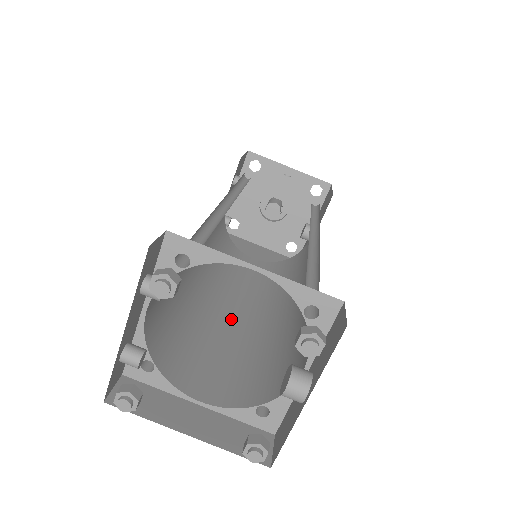
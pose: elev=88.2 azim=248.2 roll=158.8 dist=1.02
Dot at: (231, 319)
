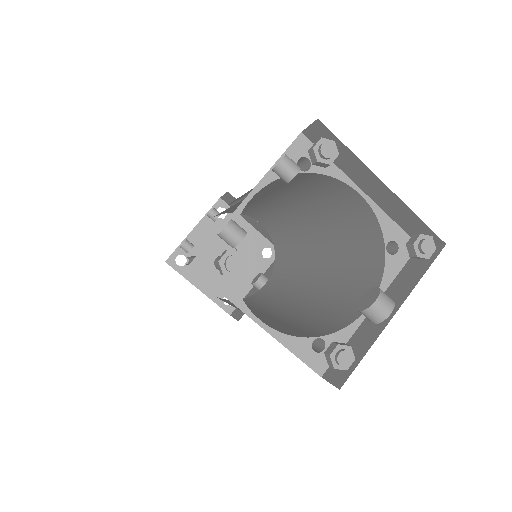
Dot at: occluded
